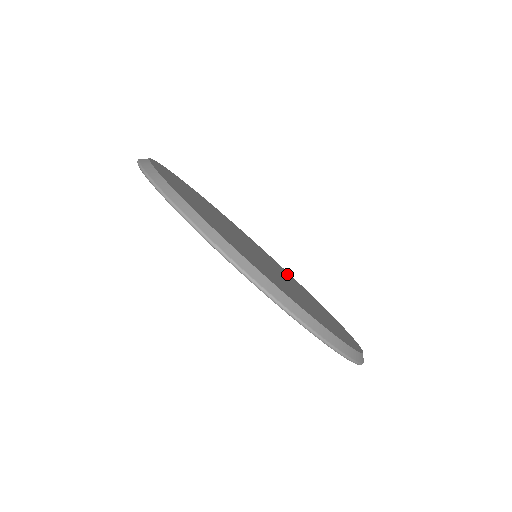
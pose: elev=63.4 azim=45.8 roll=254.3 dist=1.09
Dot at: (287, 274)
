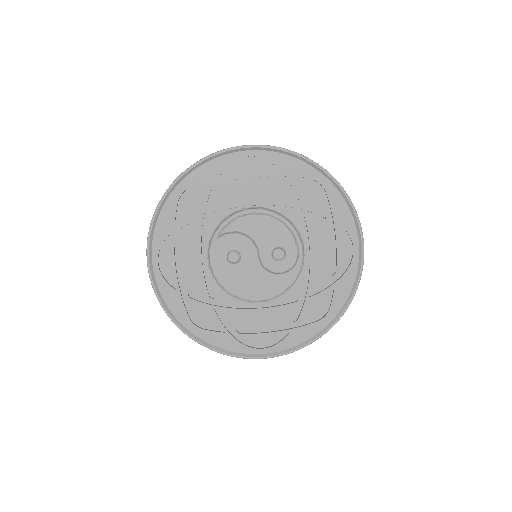
Dot at: (308, 302)
